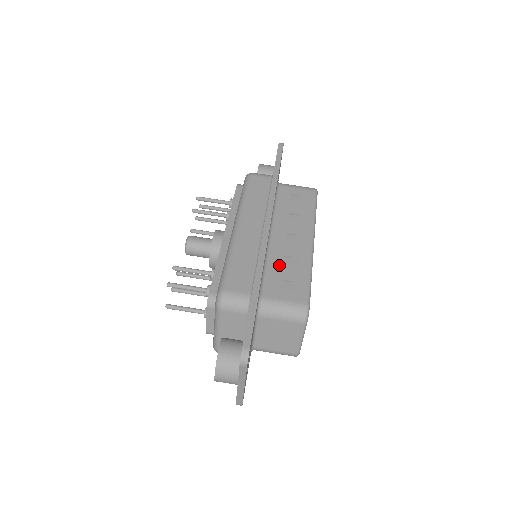
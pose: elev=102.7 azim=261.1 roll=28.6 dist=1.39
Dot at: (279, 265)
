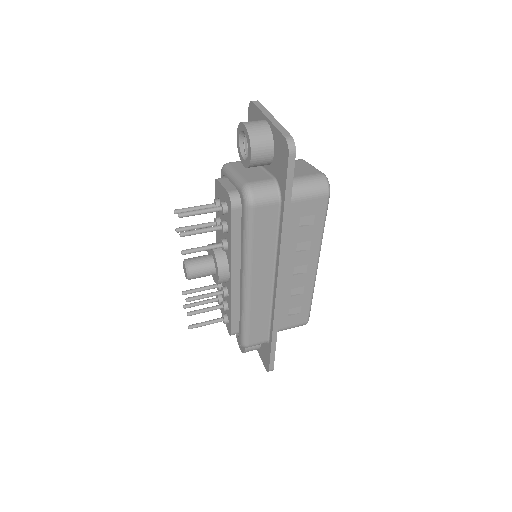
Dot at: occluded
